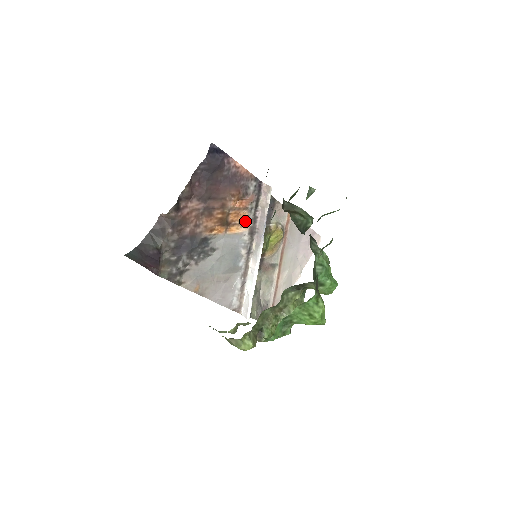
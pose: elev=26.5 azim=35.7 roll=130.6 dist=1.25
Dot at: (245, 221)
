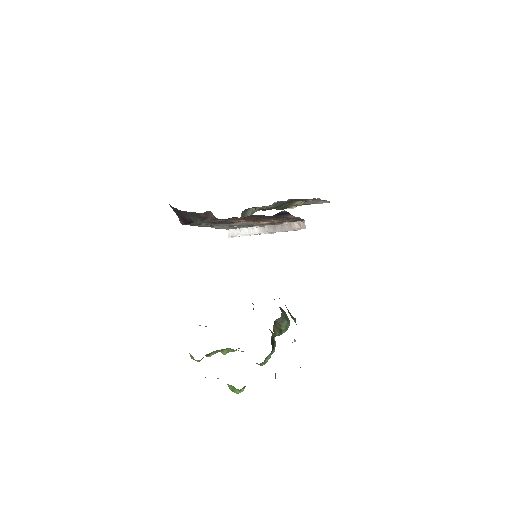
Dot at: (272, 221)
